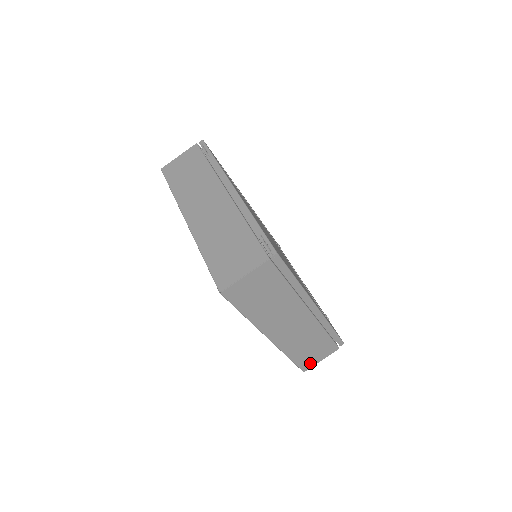
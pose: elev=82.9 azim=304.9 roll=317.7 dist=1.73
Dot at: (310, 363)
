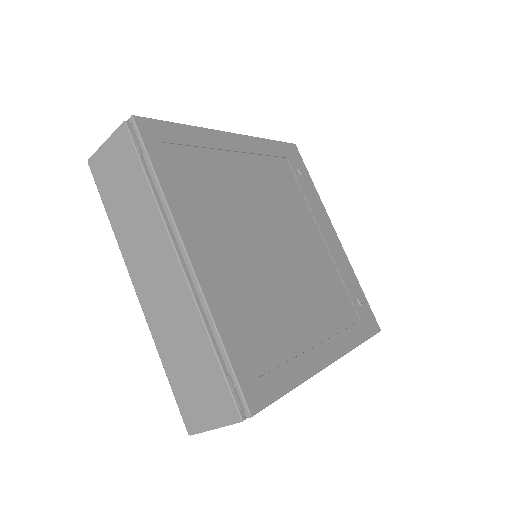
Dot at: occluded
